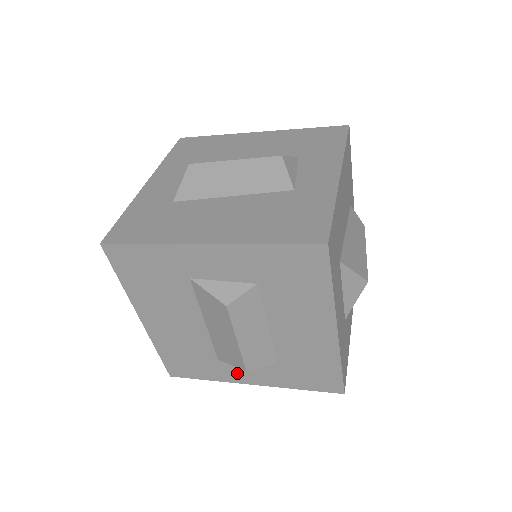
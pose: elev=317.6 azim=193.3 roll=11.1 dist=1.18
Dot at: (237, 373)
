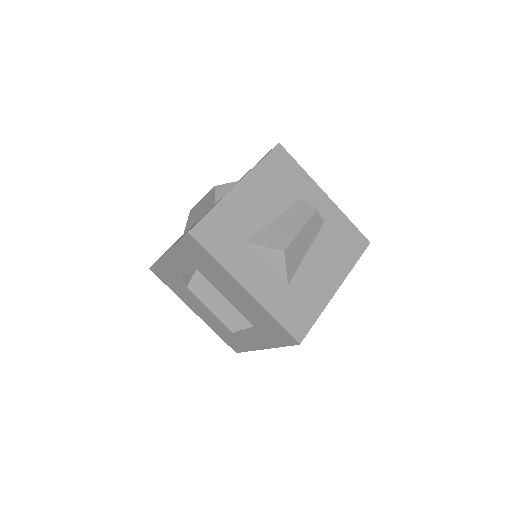
Dot at: (251, 341)
